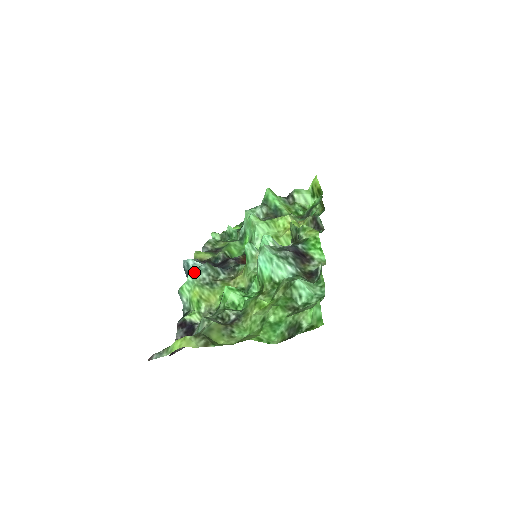
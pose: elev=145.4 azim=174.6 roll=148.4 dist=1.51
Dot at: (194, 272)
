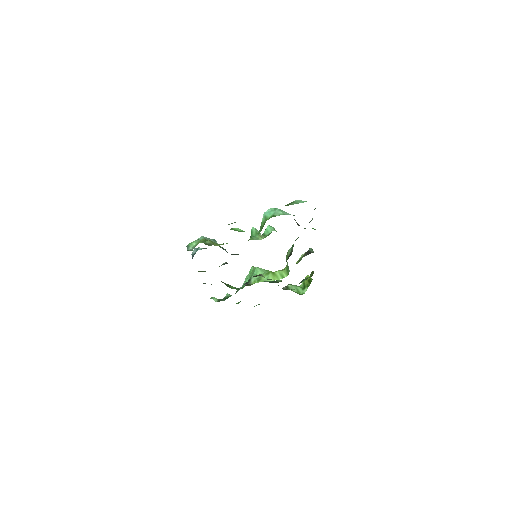
Dot at: (205, 237)
